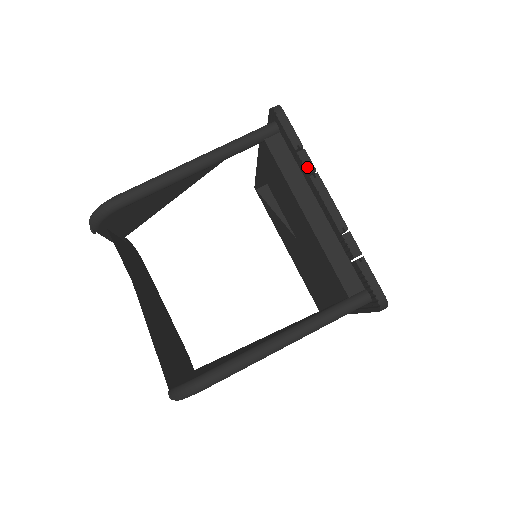
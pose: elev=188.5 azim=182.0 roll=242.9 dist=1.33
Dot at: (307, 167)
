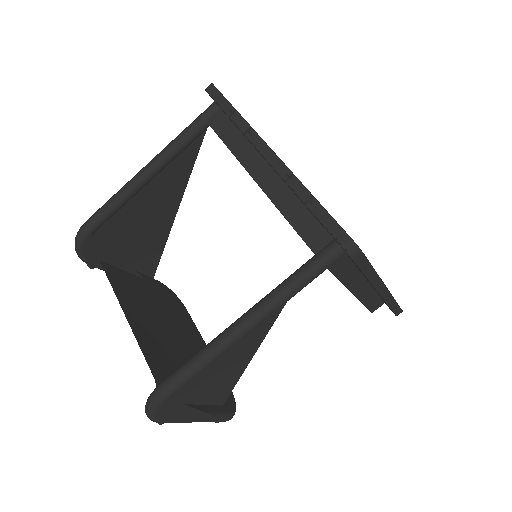
Dot at: (241, 127)
